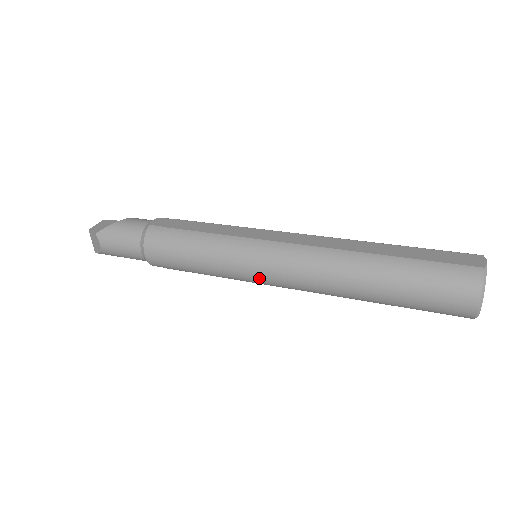
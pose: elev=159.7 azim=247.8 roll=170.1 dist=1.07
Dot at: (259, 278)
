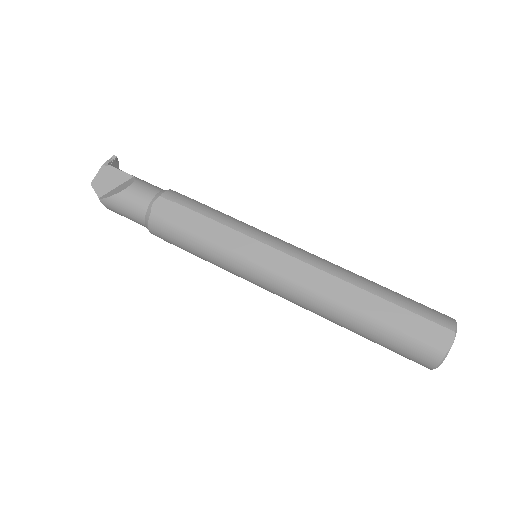
Dot at: occluded
